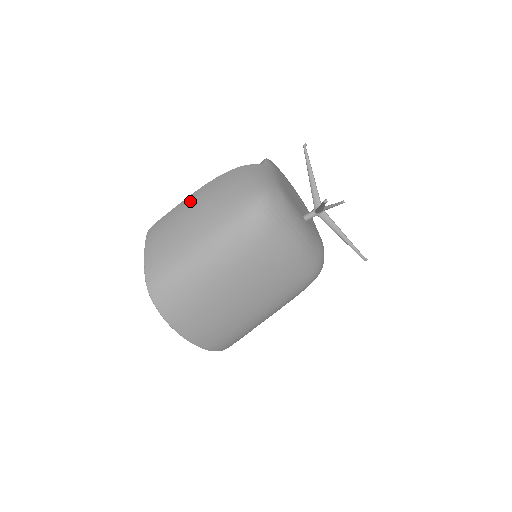
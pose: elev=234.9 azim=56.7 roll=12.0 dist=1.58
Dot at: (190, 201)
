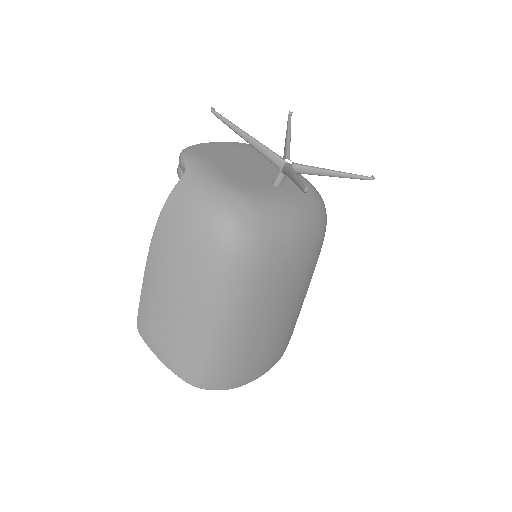
Dot at: (152, 278)
